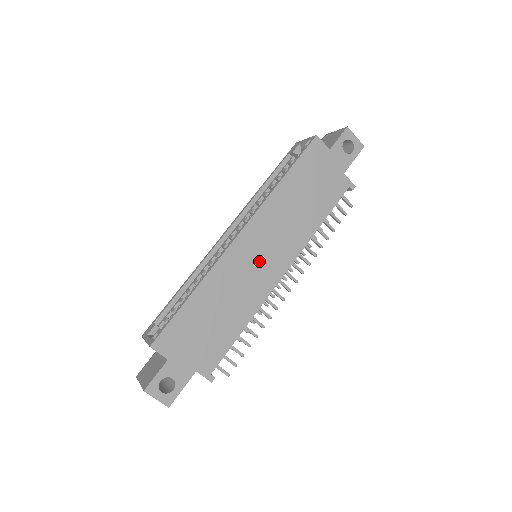
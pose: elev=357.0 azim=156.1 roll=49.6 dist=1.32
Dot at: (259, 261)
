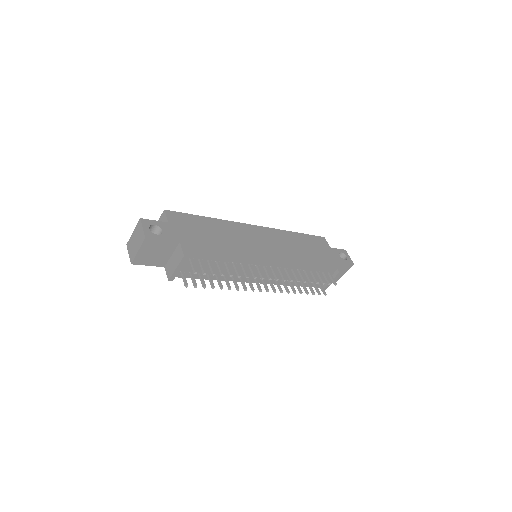
Dot at: (260, 243)
